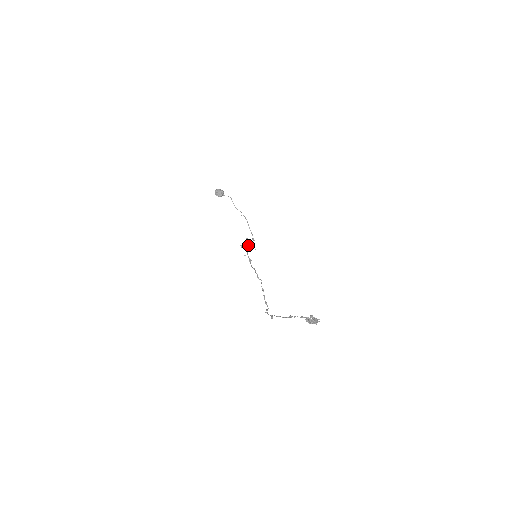
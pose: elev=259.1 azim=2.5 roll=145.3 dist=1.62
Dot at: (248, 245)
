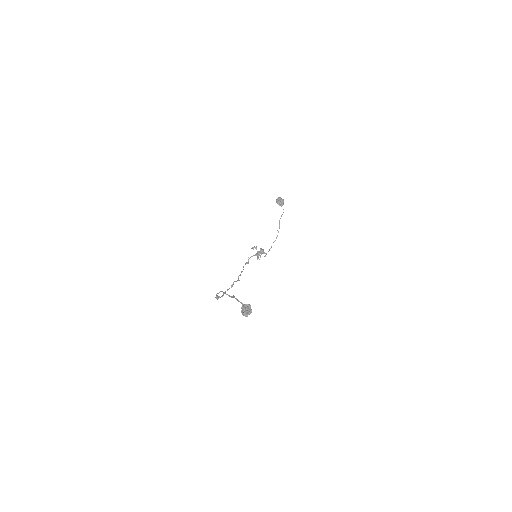
Dot at: (258, 252)
